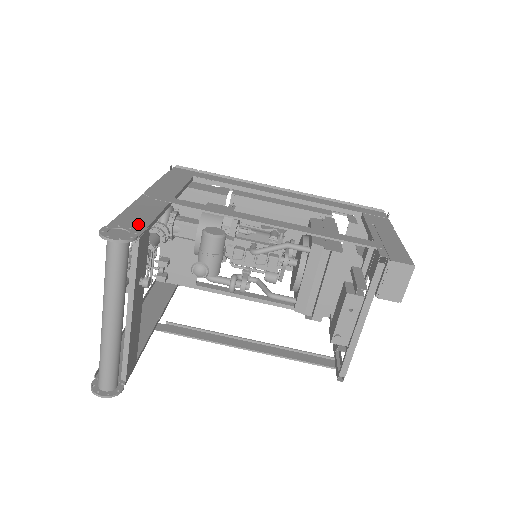
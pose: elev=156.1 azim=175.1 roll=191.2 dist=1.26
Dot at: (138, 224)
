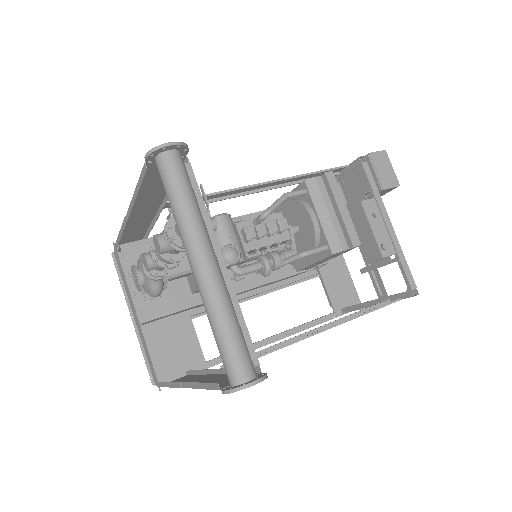
Dot at: occluded
